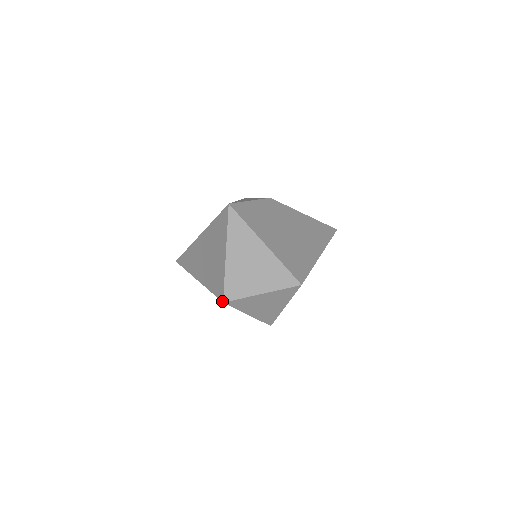
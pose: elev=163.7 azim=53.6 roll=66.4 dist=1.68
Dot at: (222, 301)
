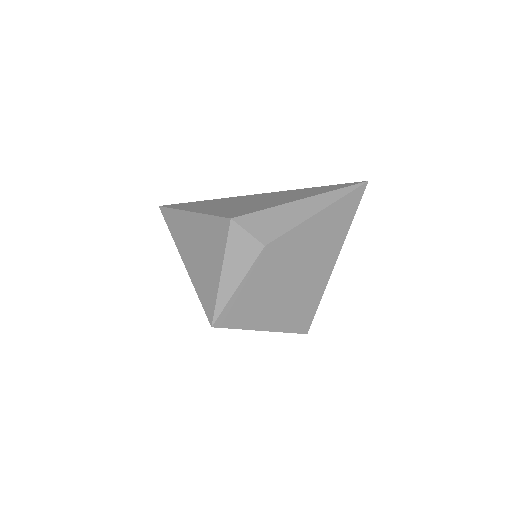
Dot at: occluded
